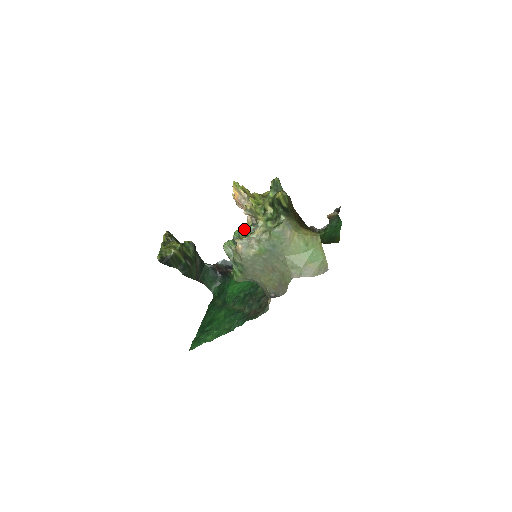
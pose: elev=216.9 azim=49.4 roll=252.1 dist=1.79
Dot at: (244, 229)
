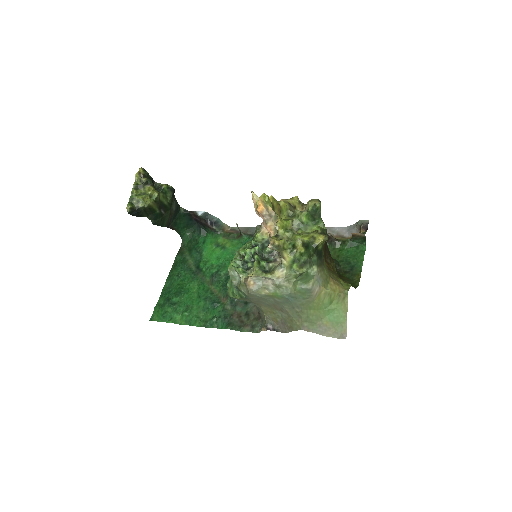
Dot at: (259, 252)
